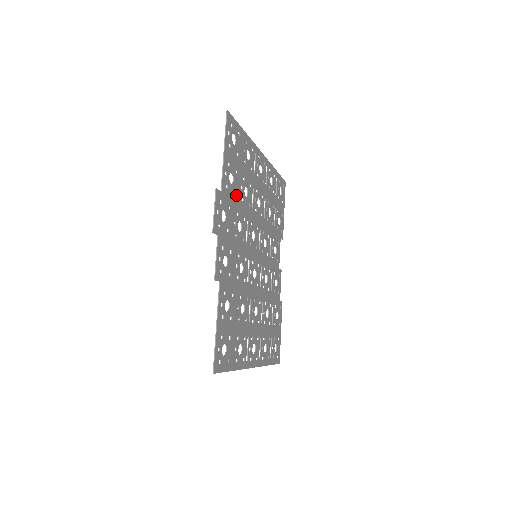
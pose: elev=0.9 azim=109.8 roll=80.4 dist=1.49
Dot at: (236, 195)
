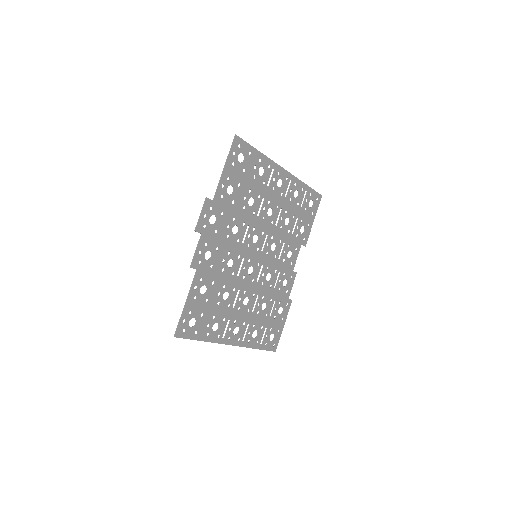
Dot at: (235, 204)
